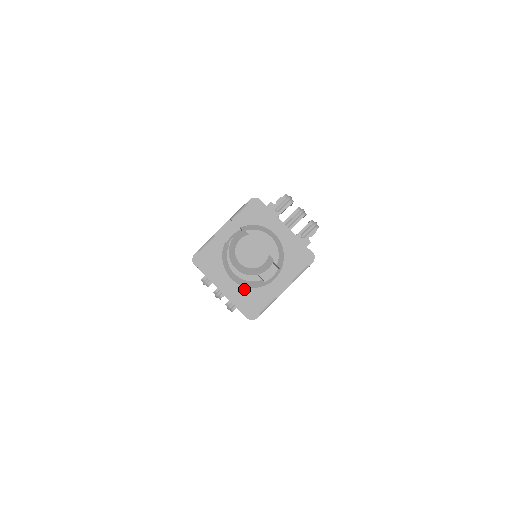
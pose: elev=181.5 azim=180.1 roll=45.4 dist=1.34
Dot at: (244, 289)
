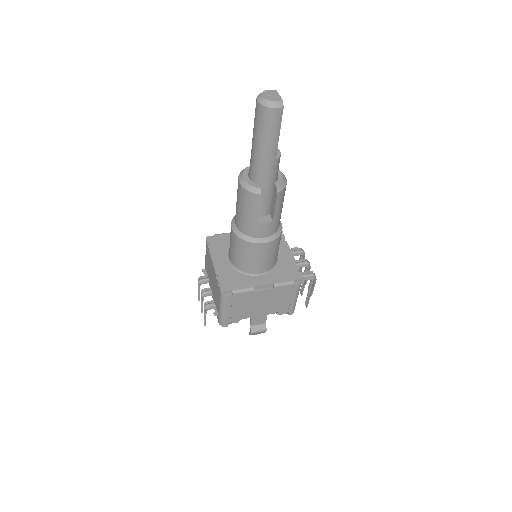
Dot at: (232, 270)
